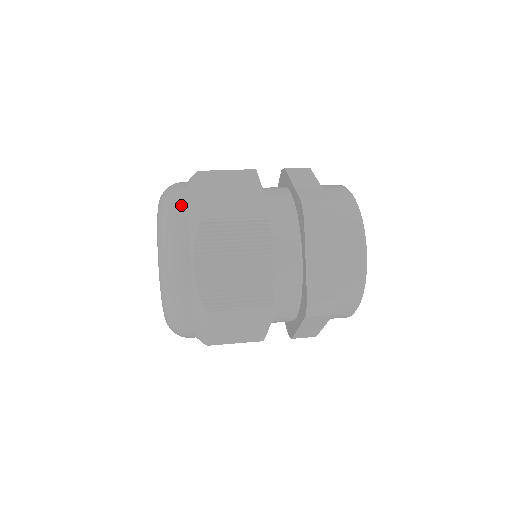
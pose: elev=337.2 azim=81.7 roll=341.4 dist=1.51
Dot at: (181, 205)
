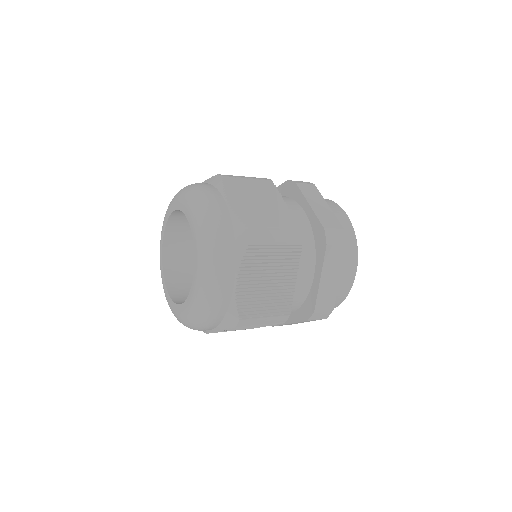
Dot at: (226, 221)
